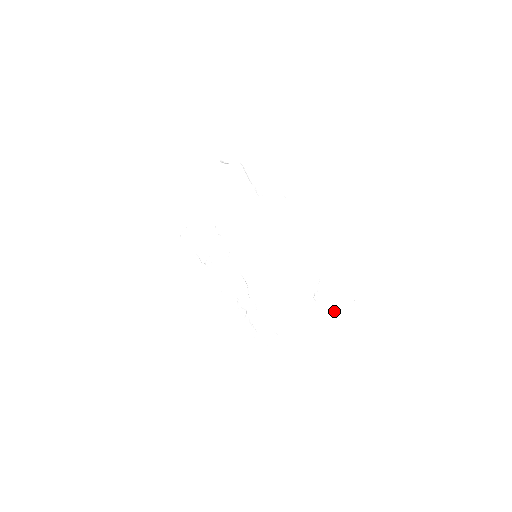
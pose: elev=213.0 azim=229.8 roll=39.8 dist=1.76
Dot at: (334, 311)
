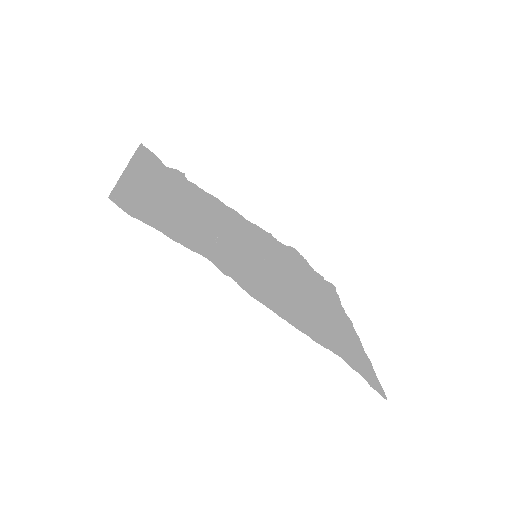
Dot at: (360, 358)
